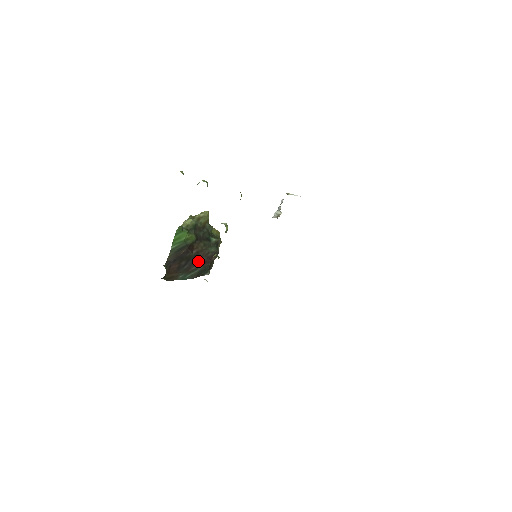
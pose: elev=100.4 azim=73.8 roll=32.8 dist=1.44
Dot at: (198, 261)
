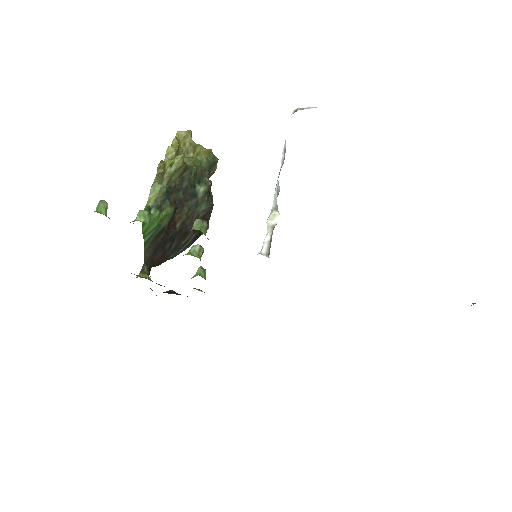
Dot at: (187, 232)
